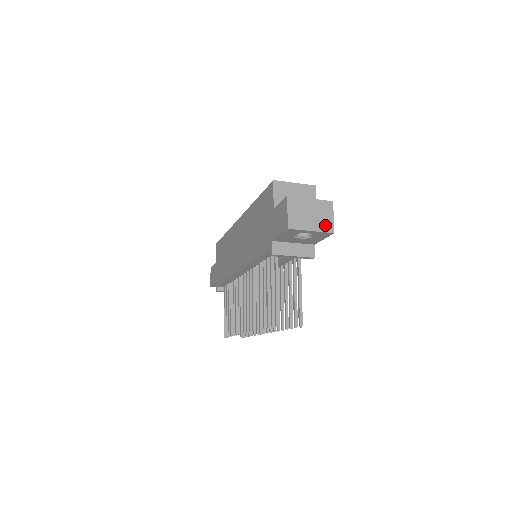
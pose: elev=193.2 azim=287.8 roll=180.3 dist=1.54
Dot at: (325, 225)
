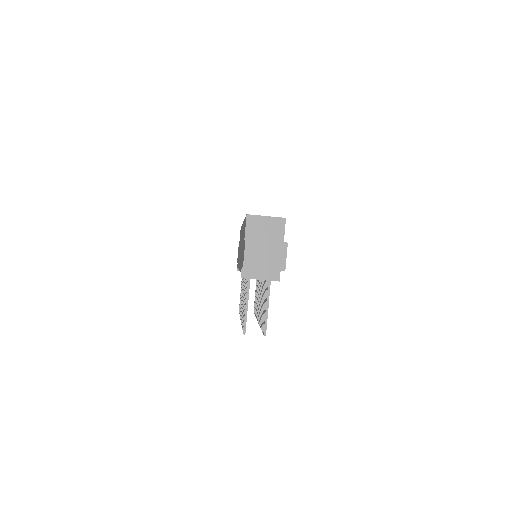
Dot at: (277, 264)
